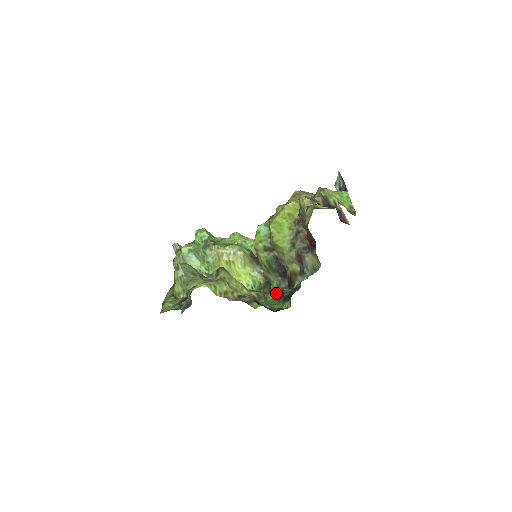
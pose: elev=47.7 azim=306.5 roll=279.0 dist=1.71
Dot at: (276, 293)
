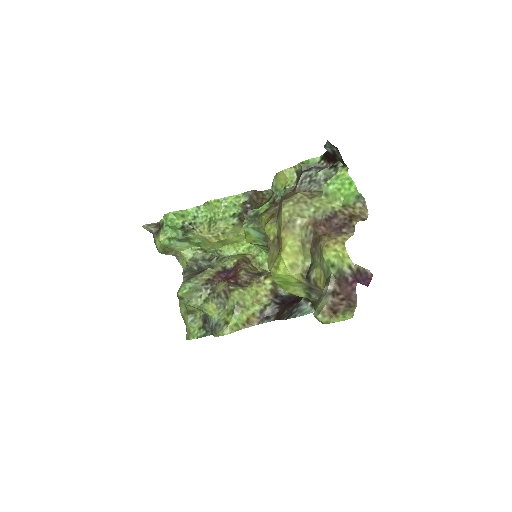
Dot at: occluded
